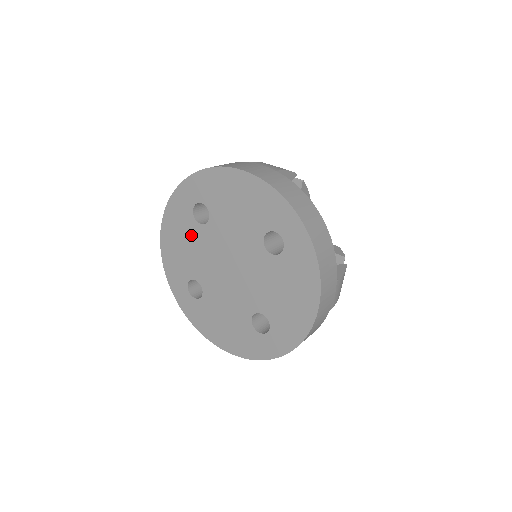
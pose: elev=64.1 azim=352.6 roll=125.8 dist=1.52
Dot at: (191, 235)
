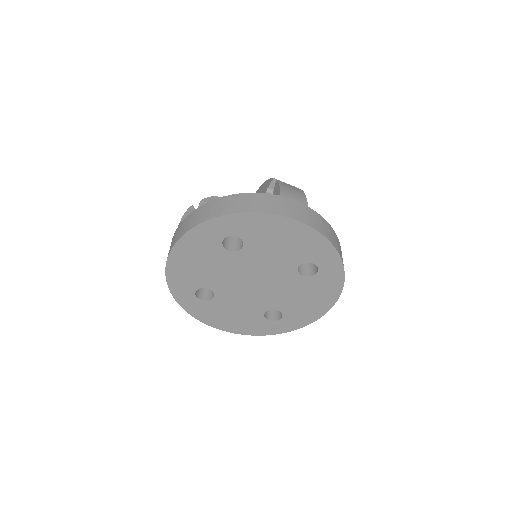
Dot at: (214, 258)
